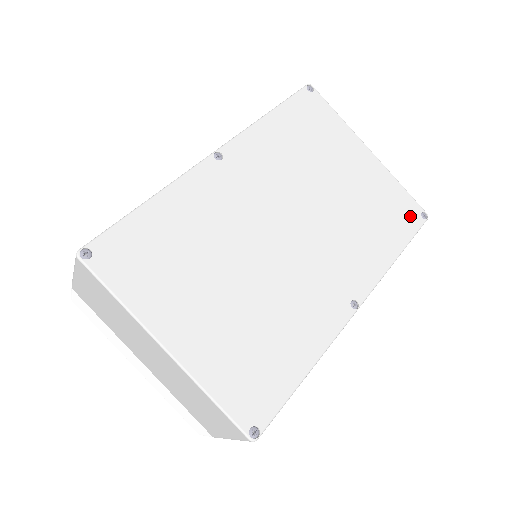
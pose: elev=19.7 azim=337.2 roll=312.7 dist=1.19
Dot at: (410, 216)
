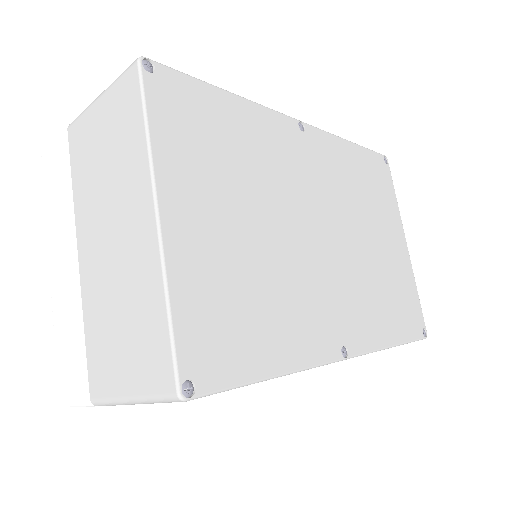
Dot at: (415, 322)
